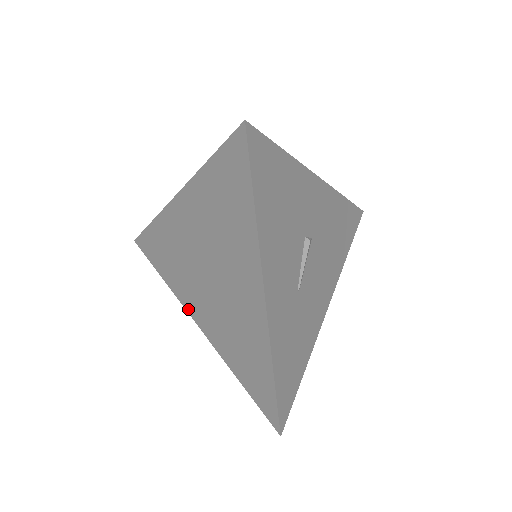
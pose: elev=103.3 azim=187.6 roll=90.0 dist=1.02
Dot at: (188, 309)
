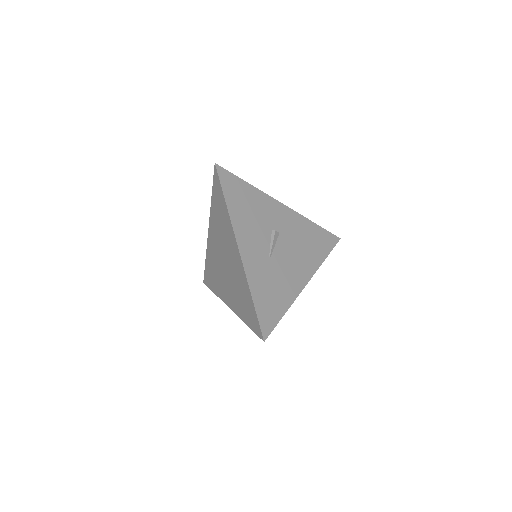
Dot at: (224, 301)
